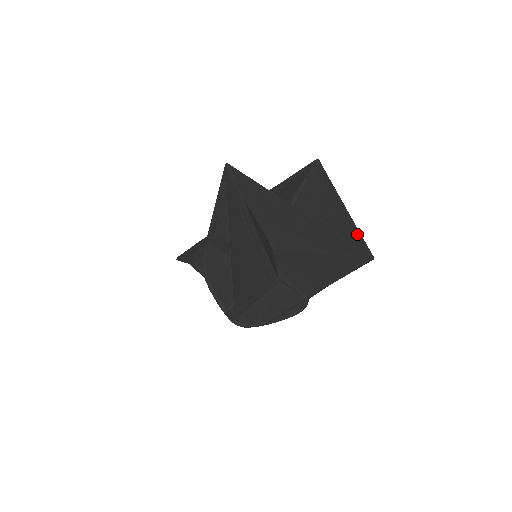
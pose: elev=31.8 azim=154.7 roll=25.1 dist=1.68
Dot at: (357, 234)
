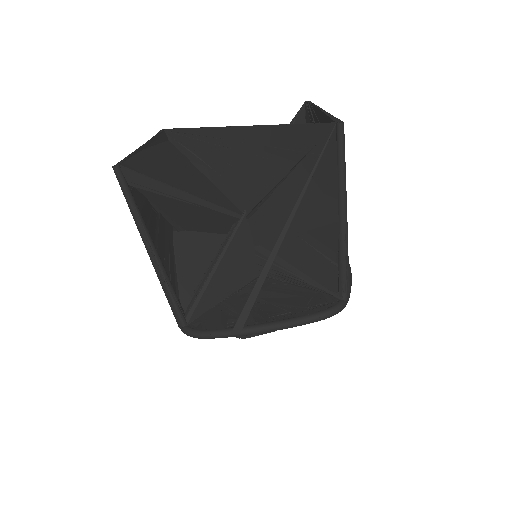
Dot at: (328, 119)
